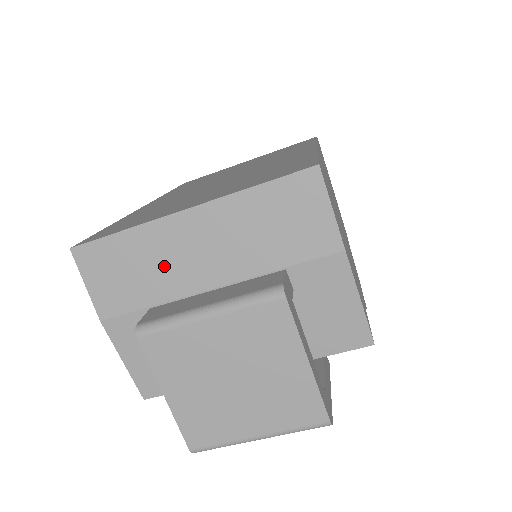
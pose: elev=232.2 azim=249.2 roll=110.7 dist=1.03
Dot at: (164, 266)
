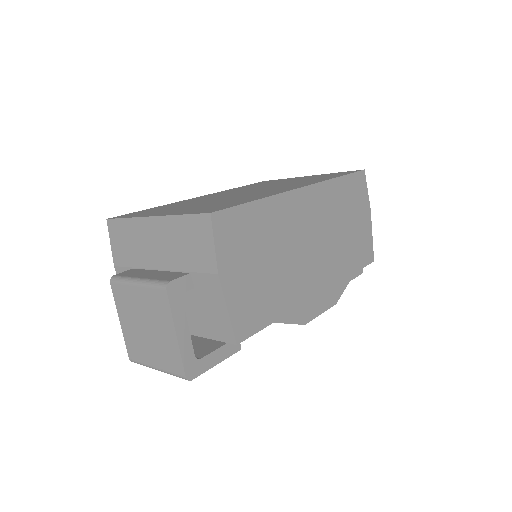
Dot at: (140, 246)
